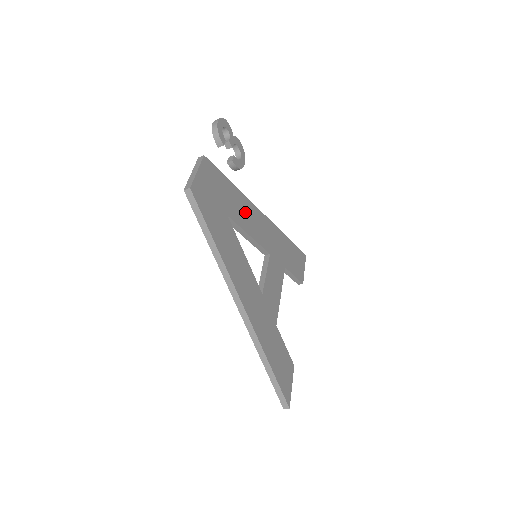
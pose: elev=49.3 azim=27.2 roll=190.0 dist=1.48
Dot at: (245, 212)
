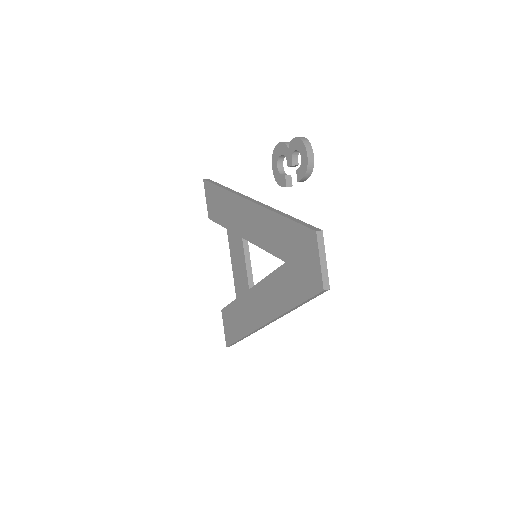
Dot at: occluded
